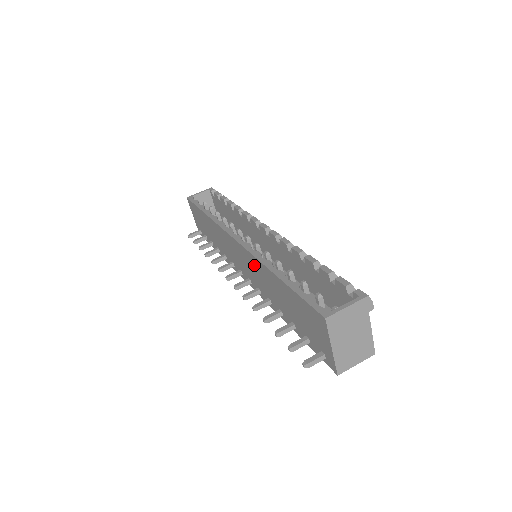
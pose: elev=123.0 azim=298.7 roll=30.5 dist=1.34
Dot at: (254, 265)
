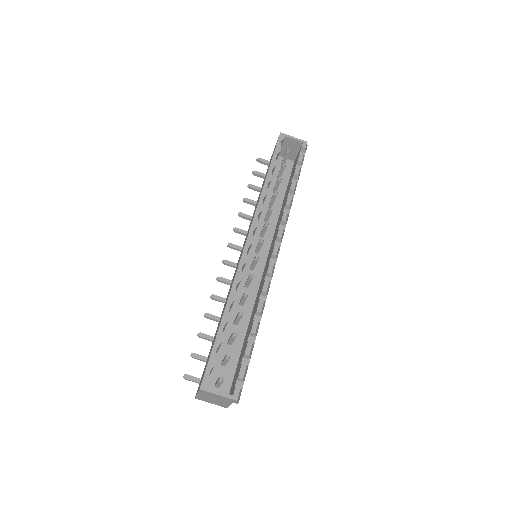
Dot at: occluded
